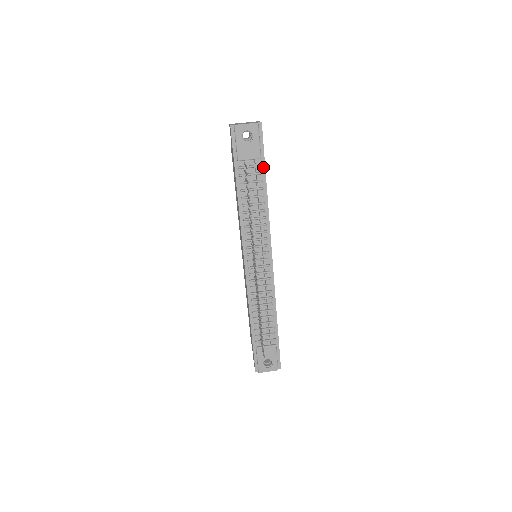
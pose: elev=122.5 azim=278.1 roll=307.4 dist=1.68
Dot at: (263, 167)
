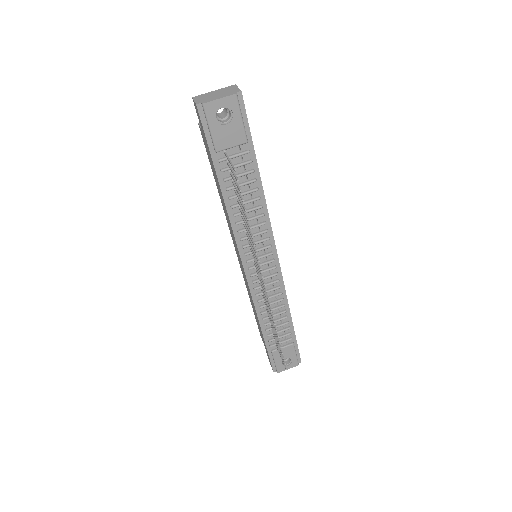
Dot at: (252, 152)
